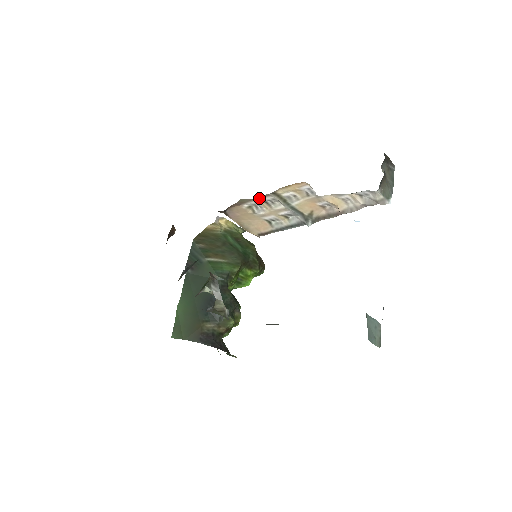
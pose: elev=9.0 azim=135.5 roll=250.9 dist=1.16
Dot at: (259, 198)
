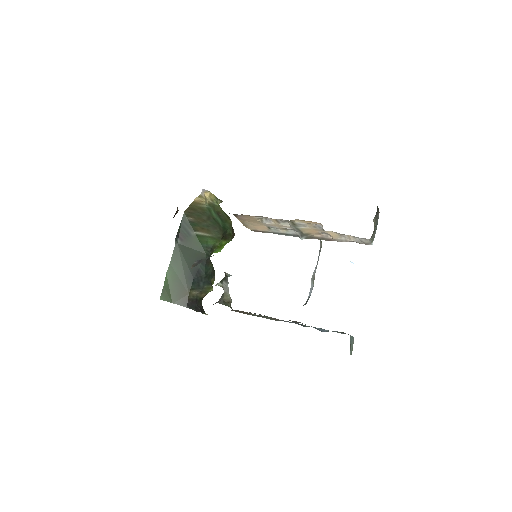
Dot at: occluded
